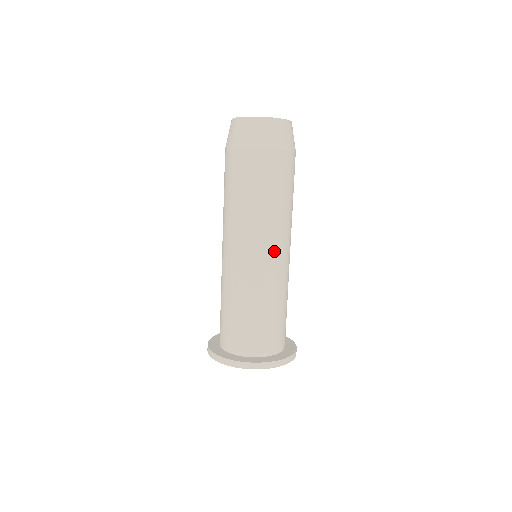
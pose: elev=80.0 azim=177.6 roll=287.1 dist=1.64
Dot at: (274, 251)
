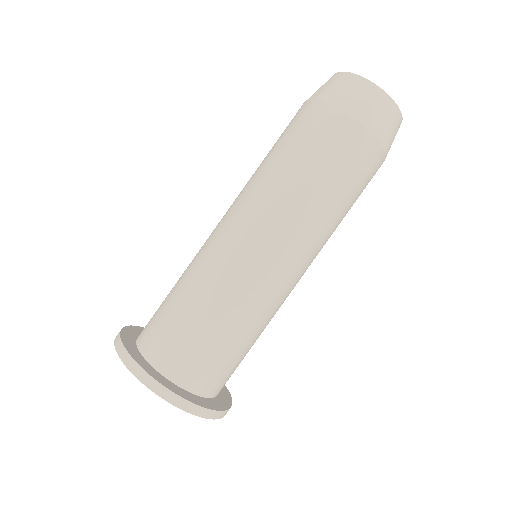
Dot at: occluded
